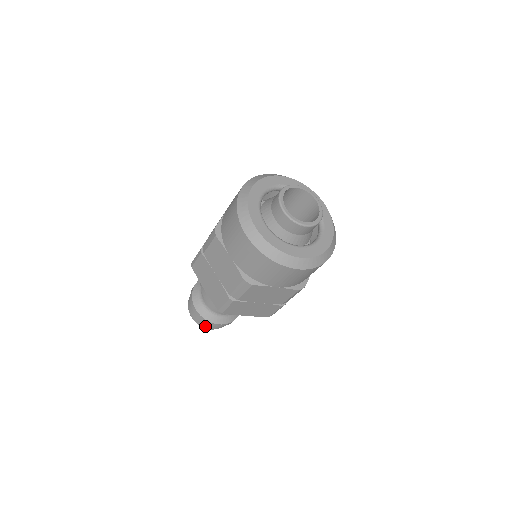
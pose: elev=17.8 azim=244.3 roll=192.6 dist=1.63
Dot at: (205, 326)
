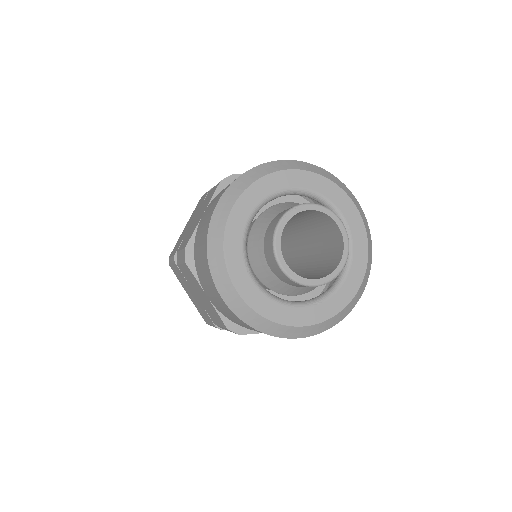
Dot at: occluded
